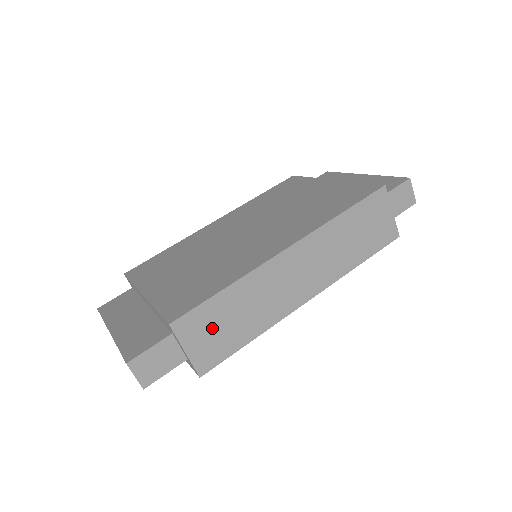
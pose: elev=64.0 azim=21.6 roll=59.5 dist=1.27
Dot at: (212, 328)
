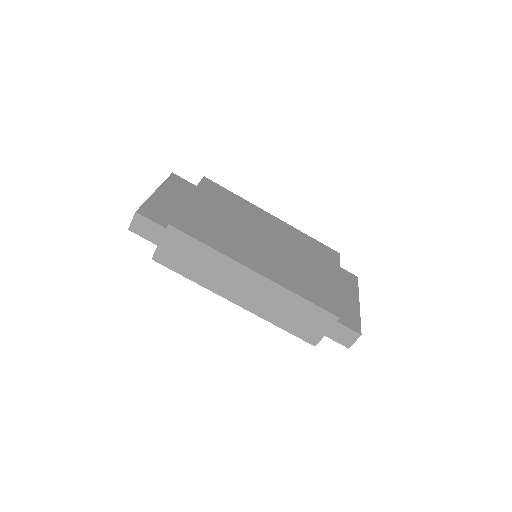
Dot at: (182, 251)
